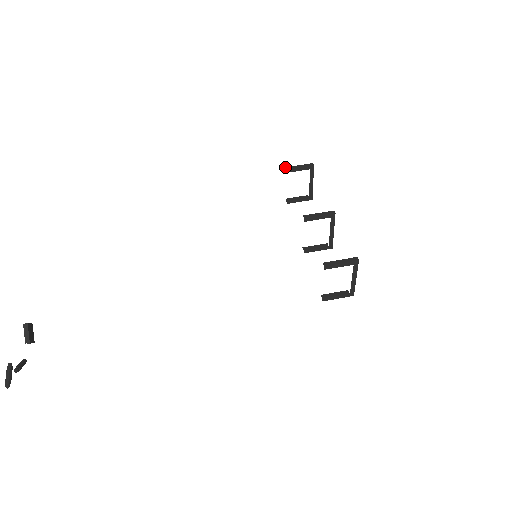
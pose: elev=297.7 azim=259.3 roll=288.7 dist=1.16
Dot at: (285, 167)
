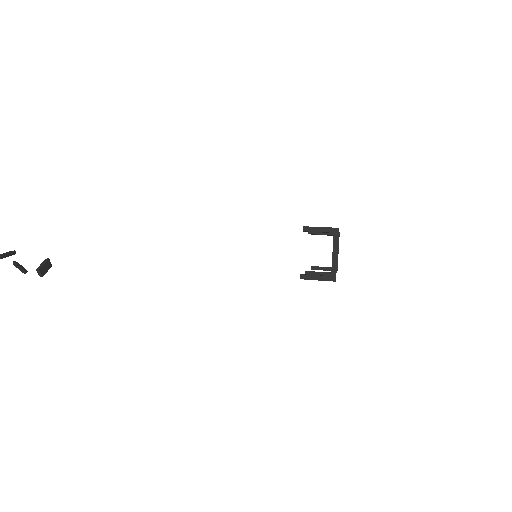
Dot at: occluded
